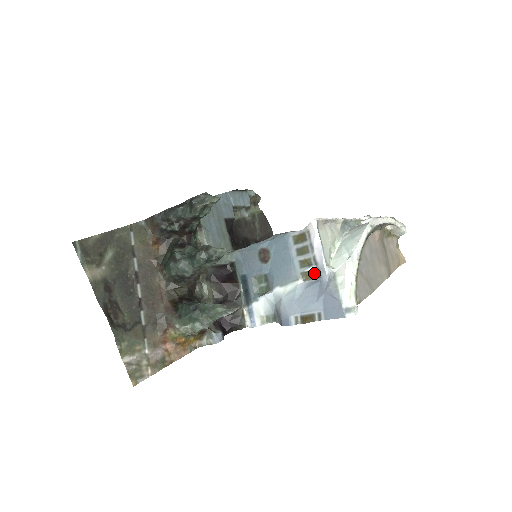
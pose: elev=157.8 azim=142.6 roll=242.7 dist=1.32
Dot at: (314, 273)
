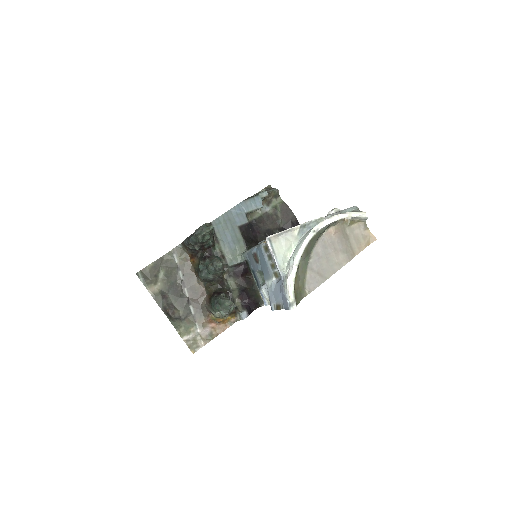
Dot at: (278, 273)
